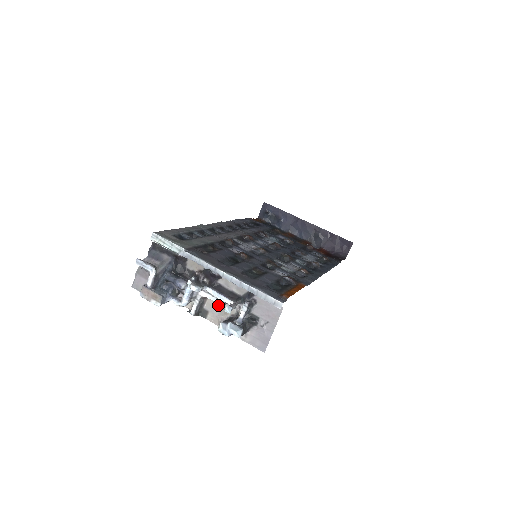
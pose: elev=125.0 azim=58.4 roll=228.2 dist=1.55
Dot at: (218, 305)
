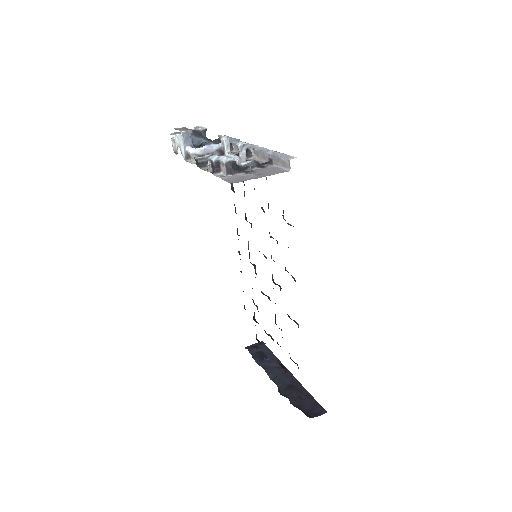
Dot at: occluded
